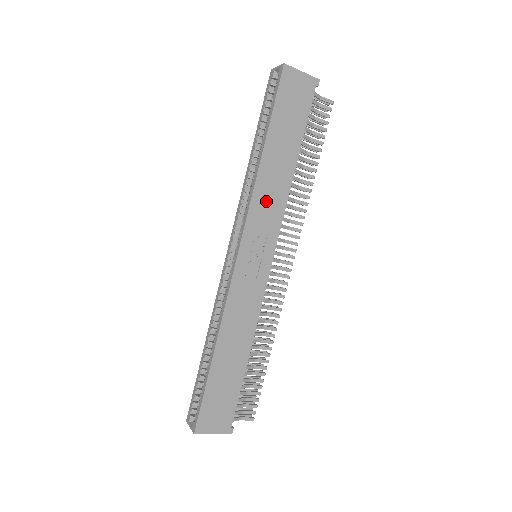
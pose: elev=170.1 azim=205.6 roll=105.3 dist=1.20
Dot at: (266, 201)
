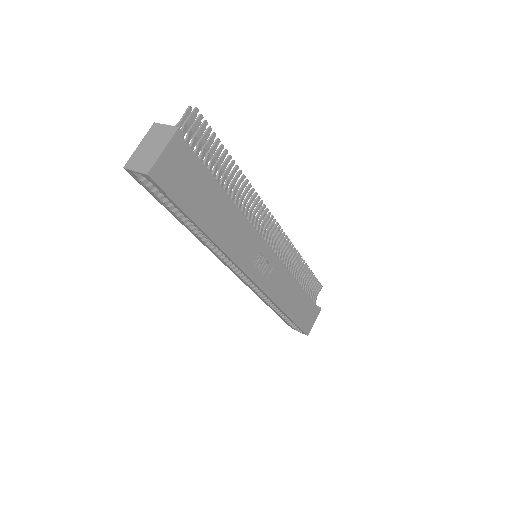
Dot at: (238, 243)
